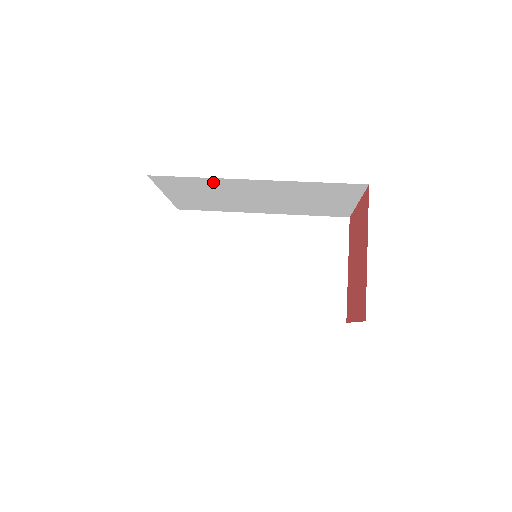
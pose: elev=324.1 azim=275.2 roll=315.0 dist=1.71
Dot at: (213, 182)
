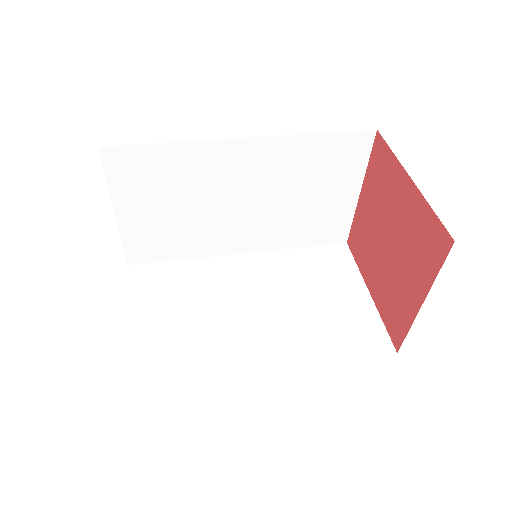
Dot at: (187, 156)
